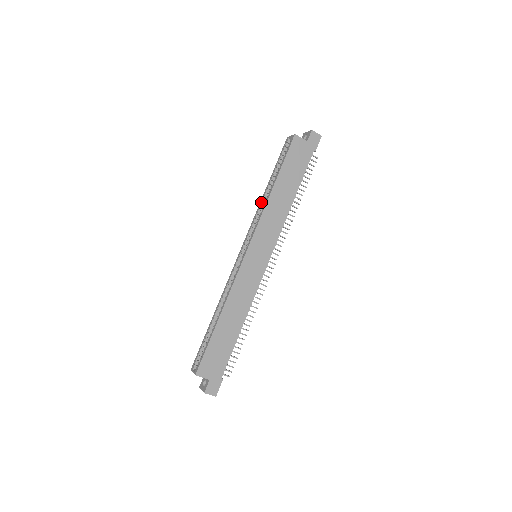
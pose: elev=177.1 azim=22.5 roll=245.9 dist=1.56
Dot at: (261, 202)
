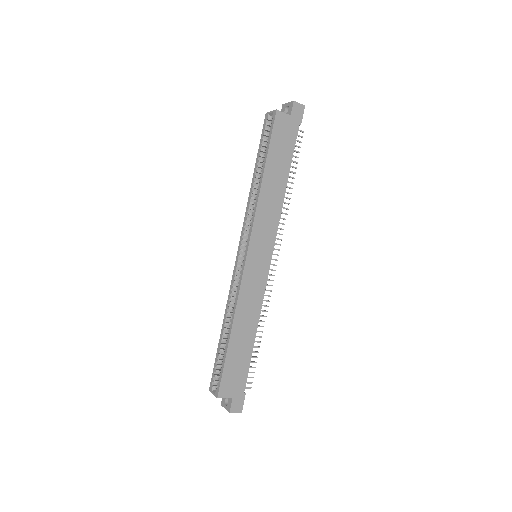
Dot at: (250, 194)
